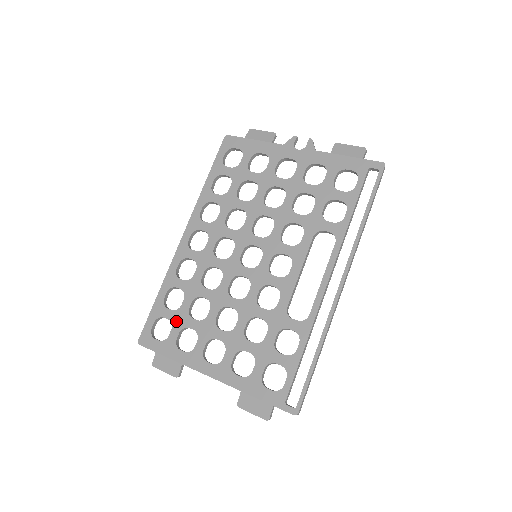
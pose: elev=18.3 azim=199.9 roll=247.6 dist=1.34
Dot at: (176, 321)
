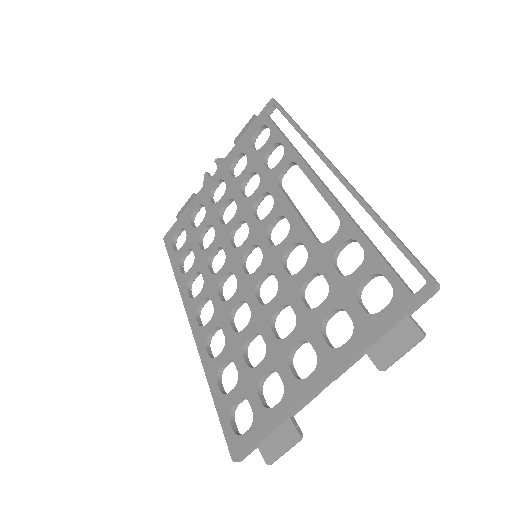
Dot at: (246, 390)
